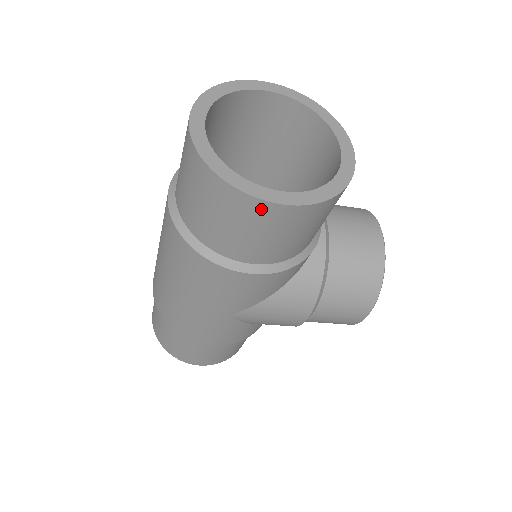
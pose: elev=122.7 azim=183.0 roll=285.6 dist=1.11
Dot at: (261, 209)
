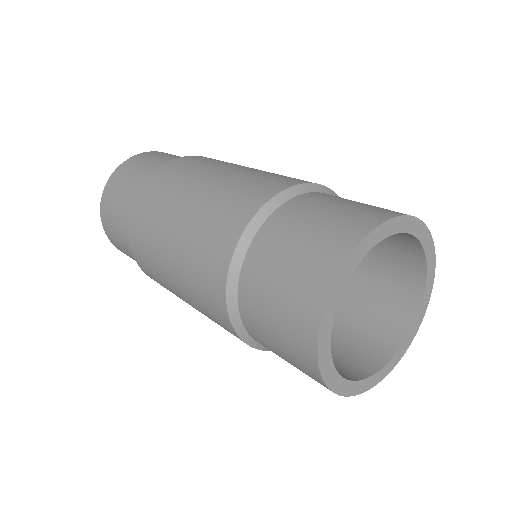
Dot at: (320, 383)
